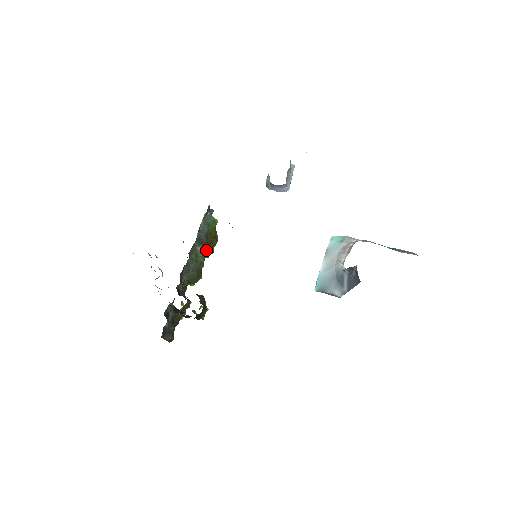
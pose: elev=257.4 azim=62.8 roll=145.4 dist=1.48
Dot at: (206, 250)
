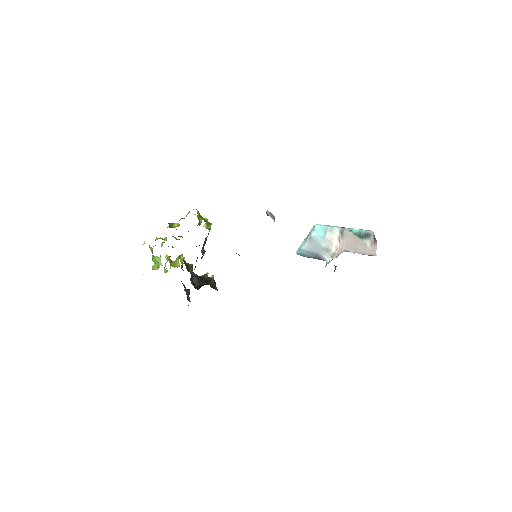
Dot at: occluded
